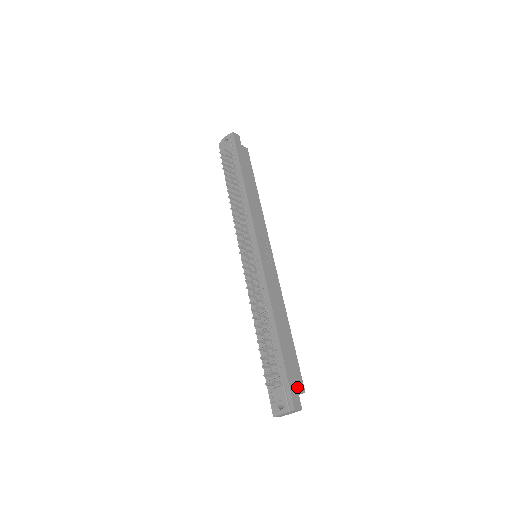
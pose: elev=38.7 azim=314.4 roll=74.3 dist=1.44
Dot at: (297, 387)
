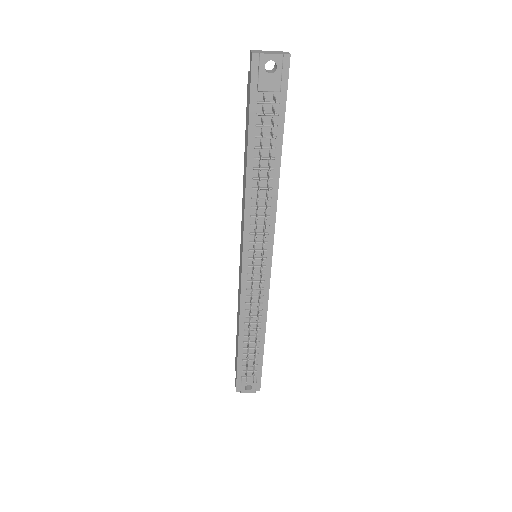
Dot at: occluded
